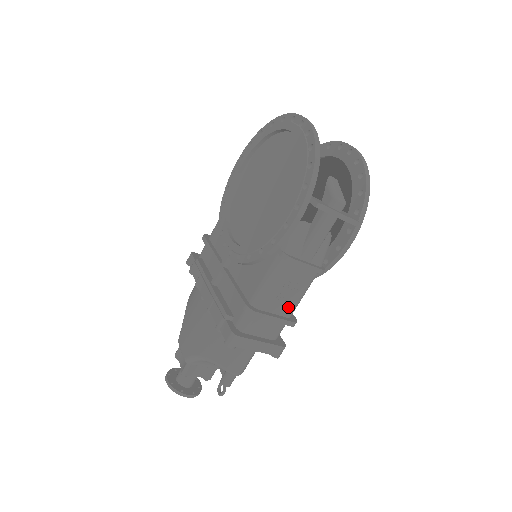
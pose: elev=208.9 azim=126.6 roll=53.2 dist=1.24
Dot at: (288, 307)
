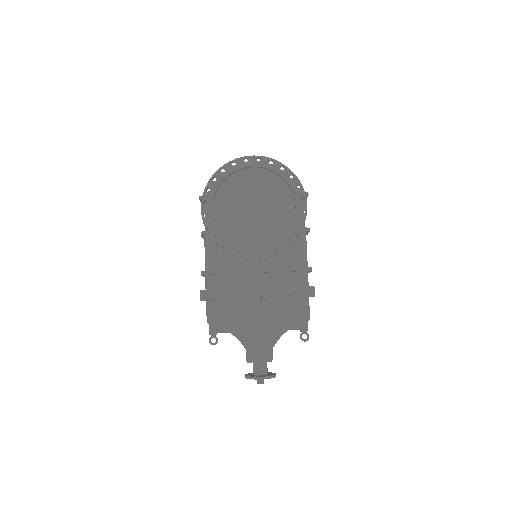
Dot at: occluded
